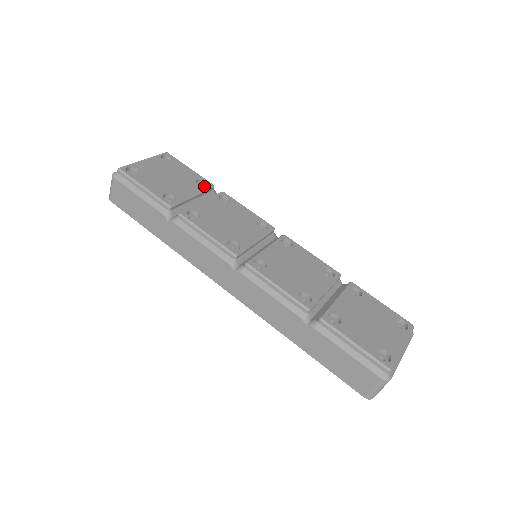
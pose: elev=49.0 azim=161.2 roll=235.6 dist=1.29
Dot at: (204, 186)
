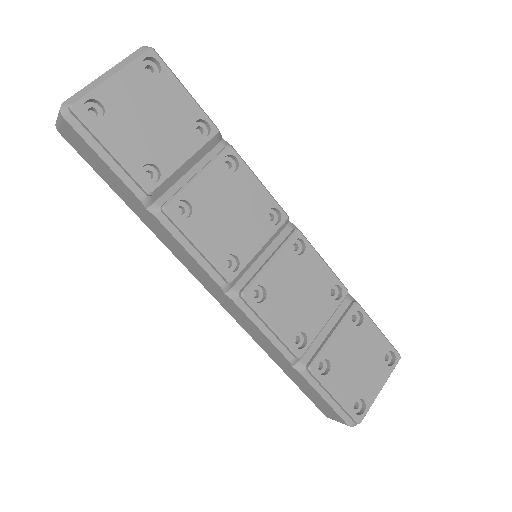
Dot at: (205, 136)
